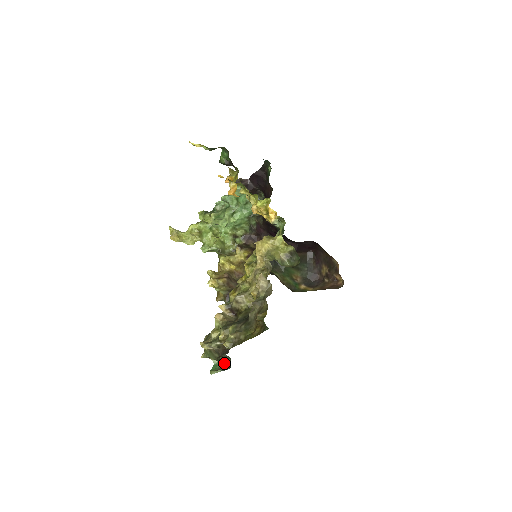
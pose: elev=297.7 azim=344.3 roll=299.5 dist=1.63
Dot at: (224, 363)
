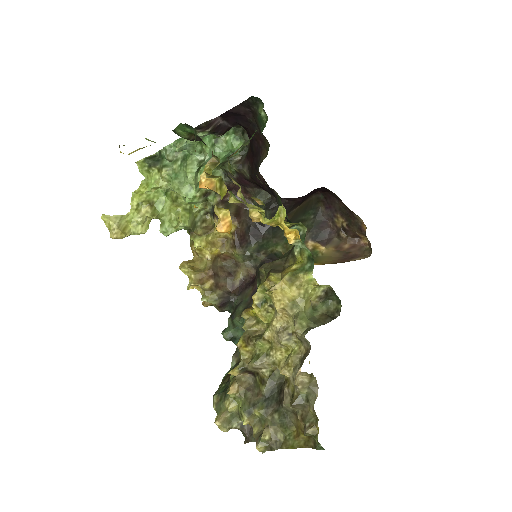
Dot at: occluded
